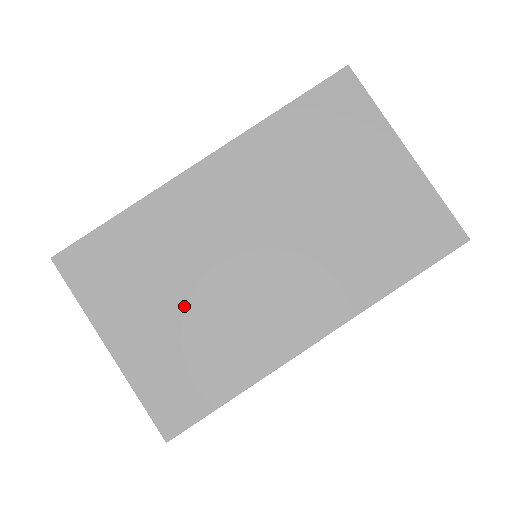
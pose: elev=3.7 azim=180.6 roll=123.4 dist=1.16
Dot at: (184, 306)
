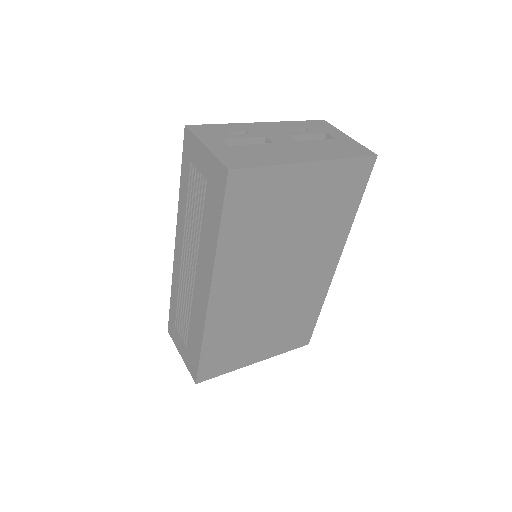
Dot at: (270, 325)
